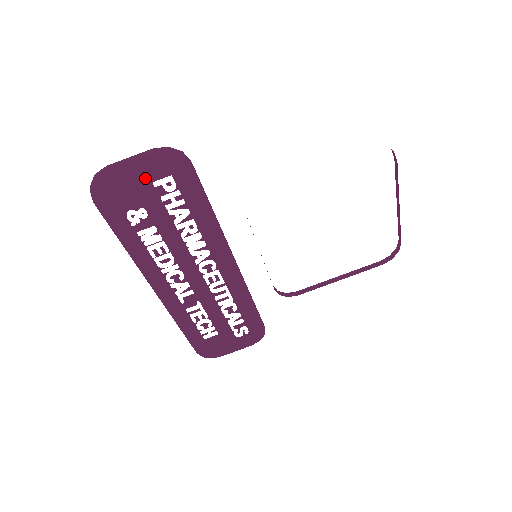
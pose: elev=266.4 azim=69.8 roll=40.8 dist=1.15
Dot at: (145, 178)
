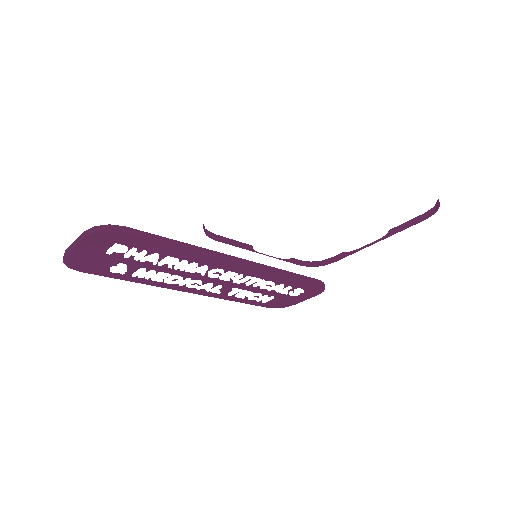
Dot at: (98, 251)
